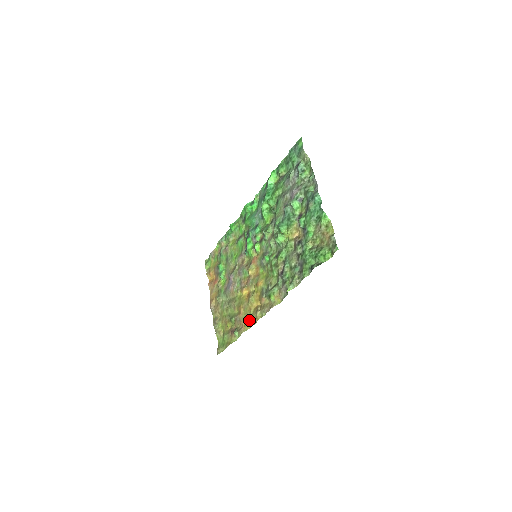
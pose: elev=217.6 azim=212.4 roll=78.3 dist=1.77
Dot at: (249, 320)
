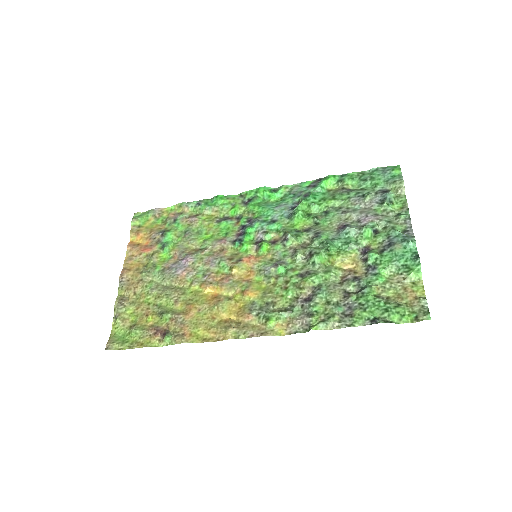
Dot at: (203, 331)
